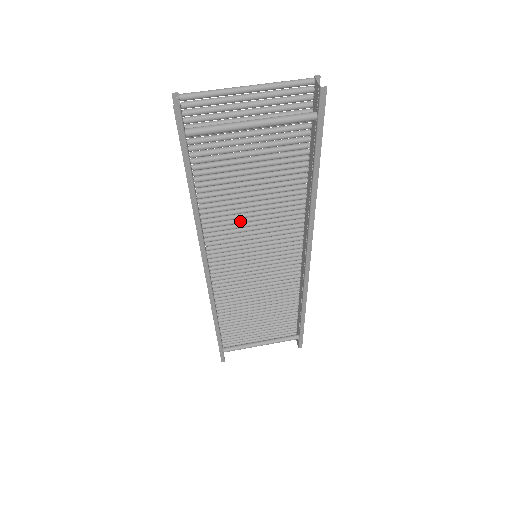
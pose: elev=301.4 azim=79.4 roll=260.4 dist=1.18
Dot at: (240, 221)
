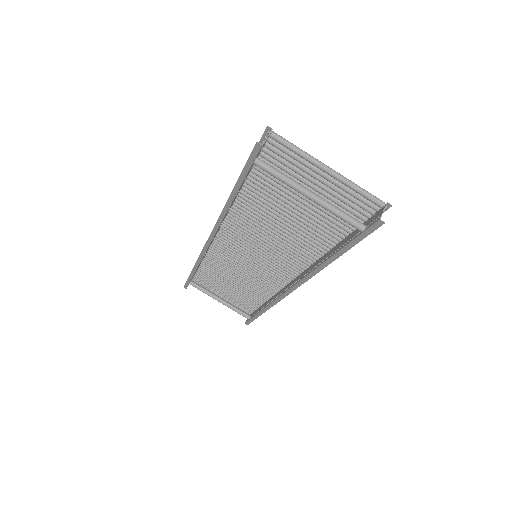
Dot at: (260, 231)
